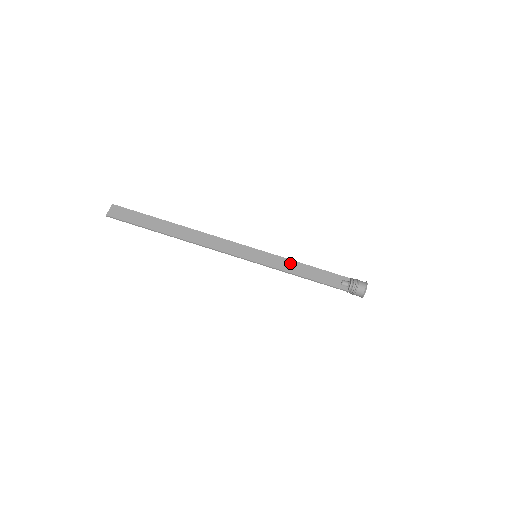
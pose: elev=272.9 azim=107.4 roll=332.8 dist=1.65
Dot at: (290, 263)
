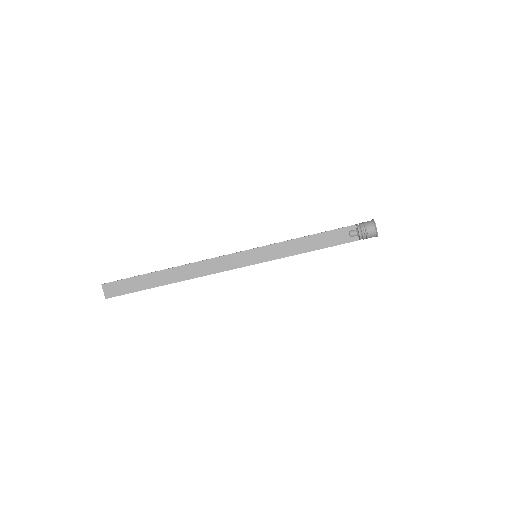
Dot at: (291, 244)
